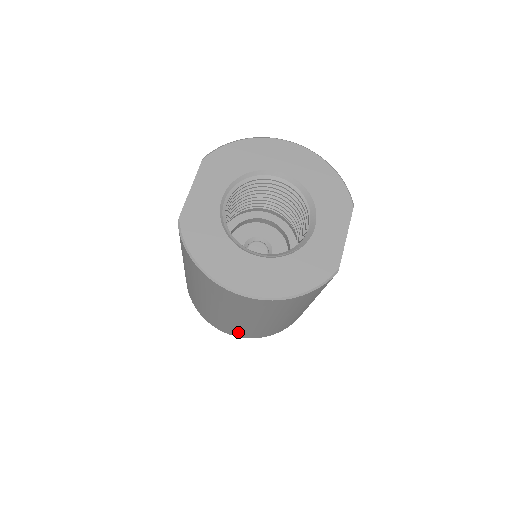
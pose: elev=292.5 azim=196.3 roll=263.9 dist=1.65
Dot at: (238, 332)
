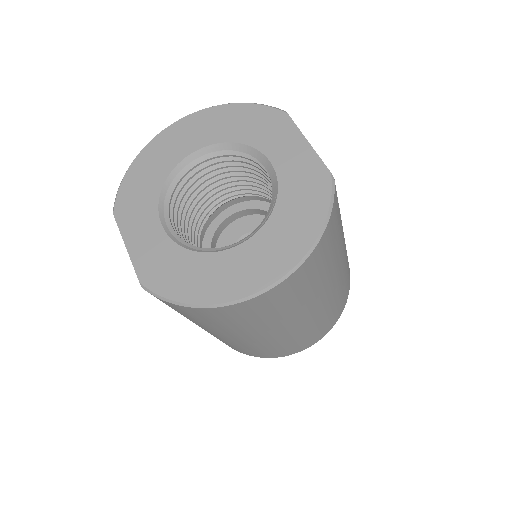
Dot at: (310, 338)
